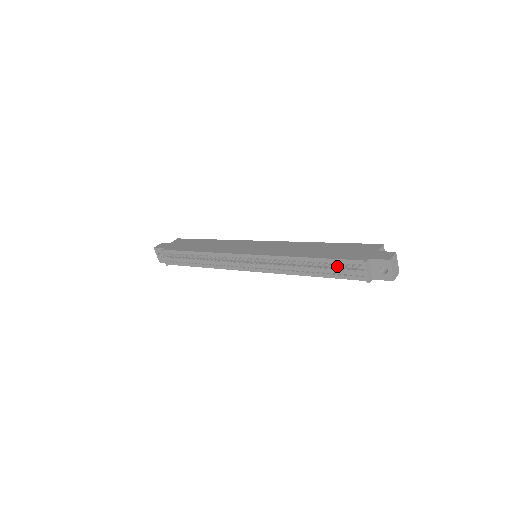
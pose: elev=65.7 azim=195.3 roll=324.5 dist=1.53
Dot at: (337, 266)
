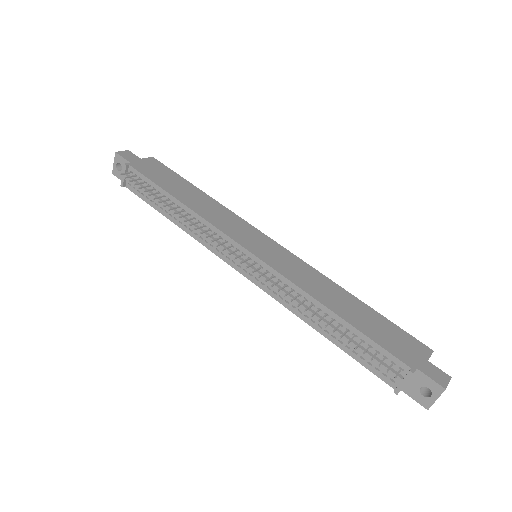
Dot at: (368, 348)
